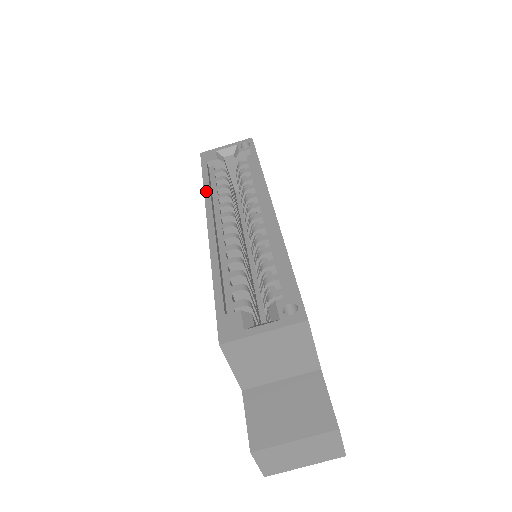
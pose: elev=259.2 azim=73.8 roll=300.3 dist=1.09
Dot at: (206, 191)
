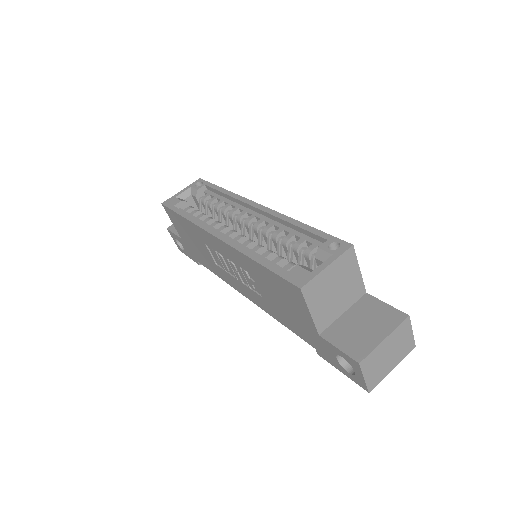
Dot at: (193, 221)
